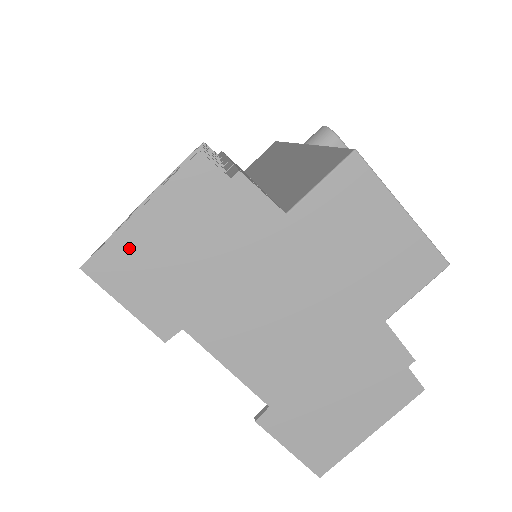
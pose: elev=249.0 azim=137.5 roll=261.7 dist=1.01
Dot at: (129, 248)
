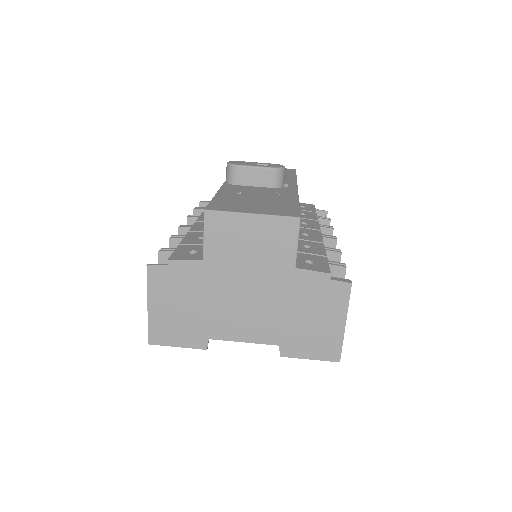
Dot at: (158, 323)
